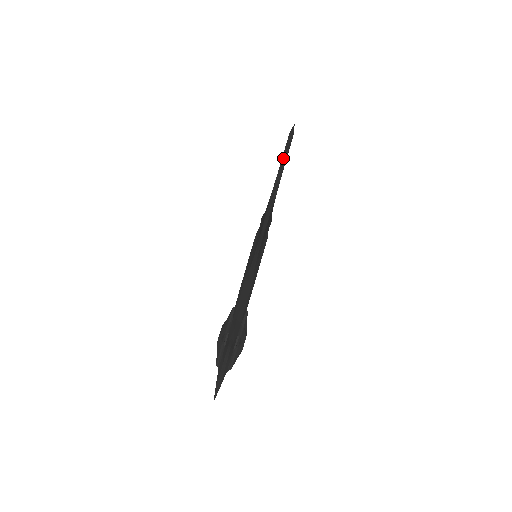
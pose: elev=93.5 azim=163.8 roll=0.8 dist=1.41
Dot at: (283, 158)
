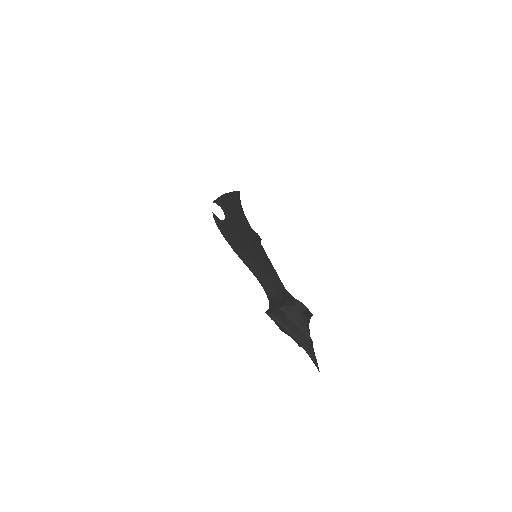
Dot at: occluded
